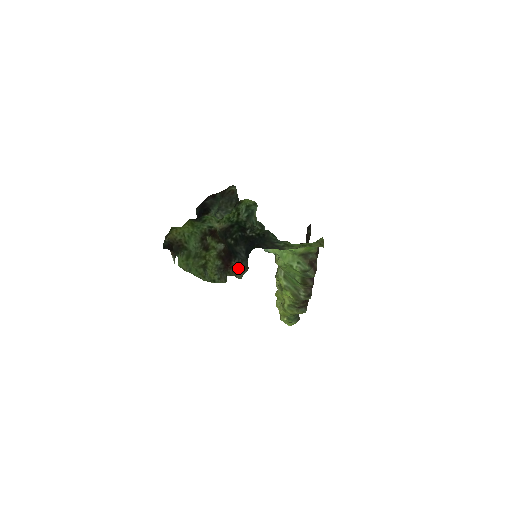
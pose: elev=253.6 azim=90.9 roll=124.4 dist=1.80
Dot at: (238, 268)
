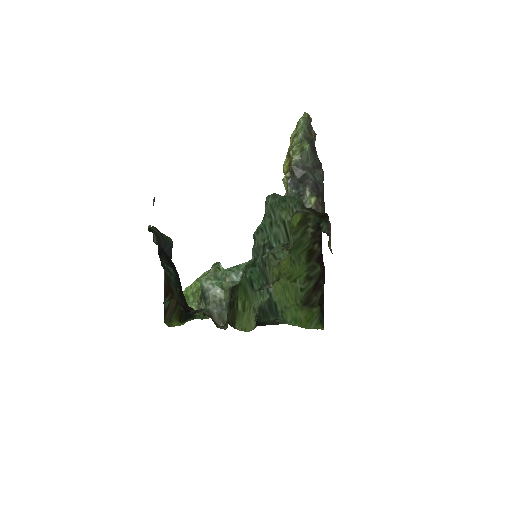
Dot at: occluded
